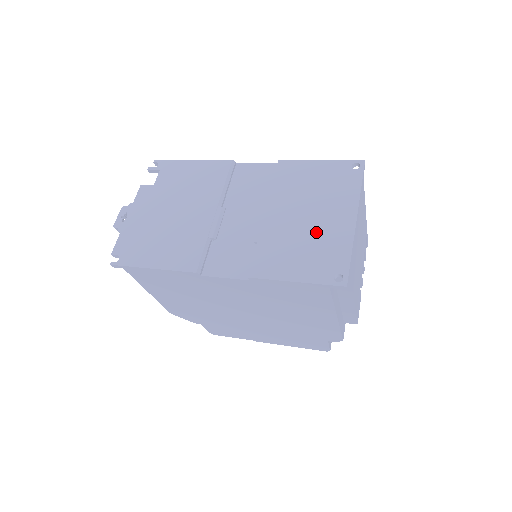
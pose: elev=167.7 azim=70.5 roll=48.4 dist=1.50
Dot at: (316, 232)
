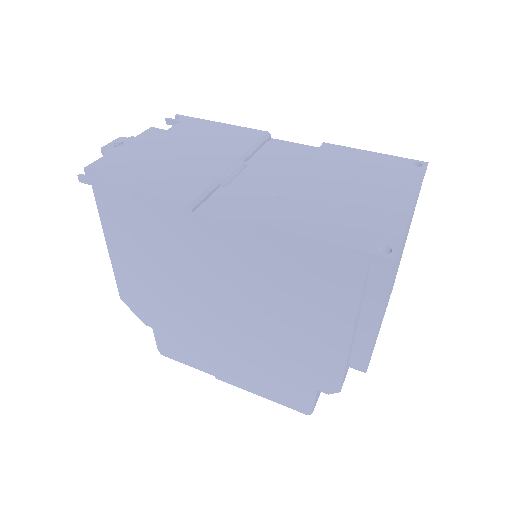
Dot at: (360, 203)
